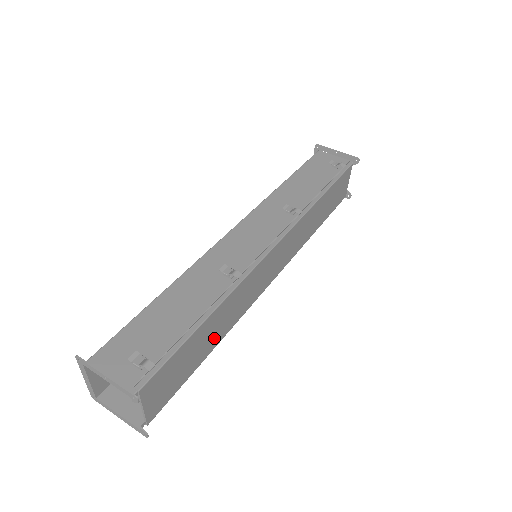
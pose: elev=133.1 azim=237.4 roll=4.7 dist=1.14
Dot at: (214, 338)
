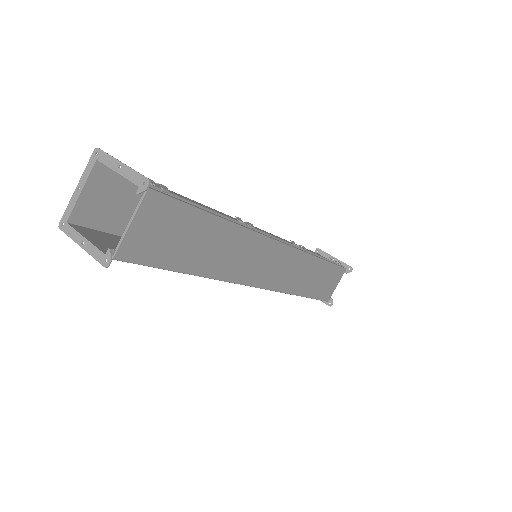
Dot at: (205, 260)
